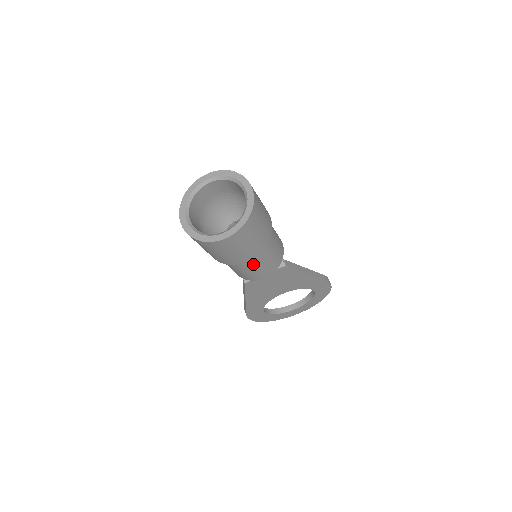
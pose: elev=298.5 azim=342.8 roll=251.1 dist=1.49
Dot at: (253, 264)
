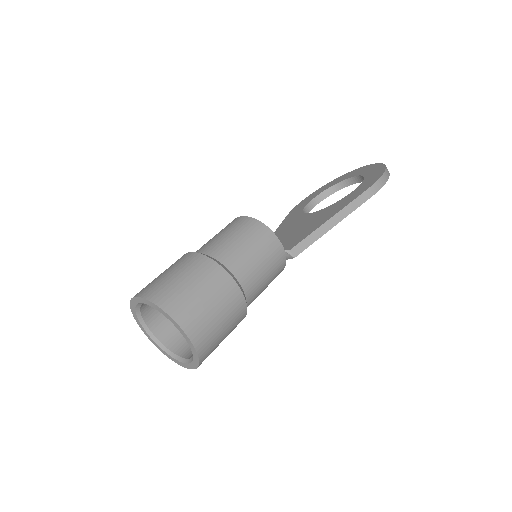
Dot at: occluded
